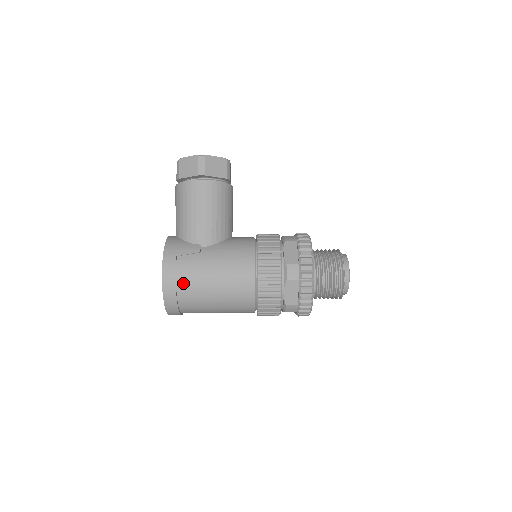
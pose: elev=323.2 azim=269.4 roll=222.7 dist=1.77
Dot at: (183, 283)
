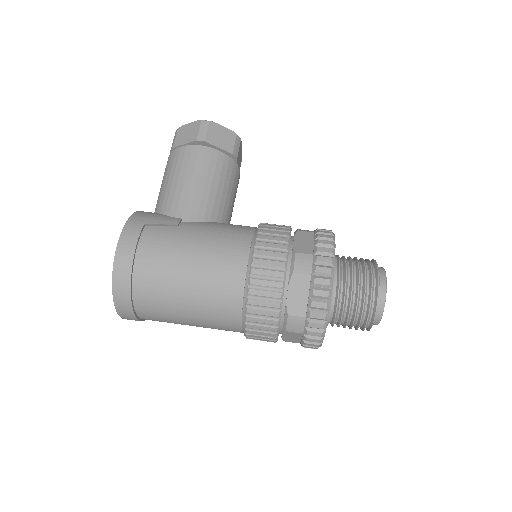
Dot at: (144, 259)
